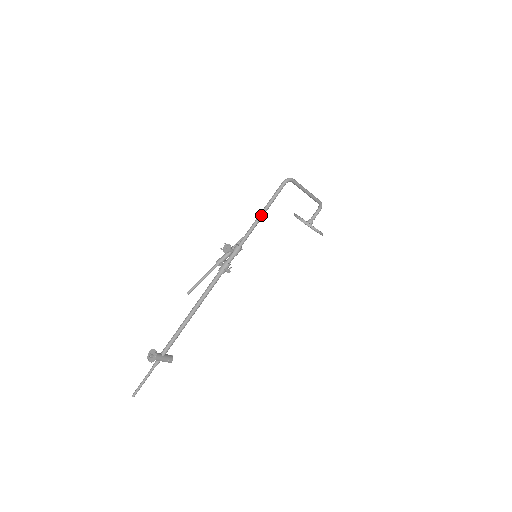
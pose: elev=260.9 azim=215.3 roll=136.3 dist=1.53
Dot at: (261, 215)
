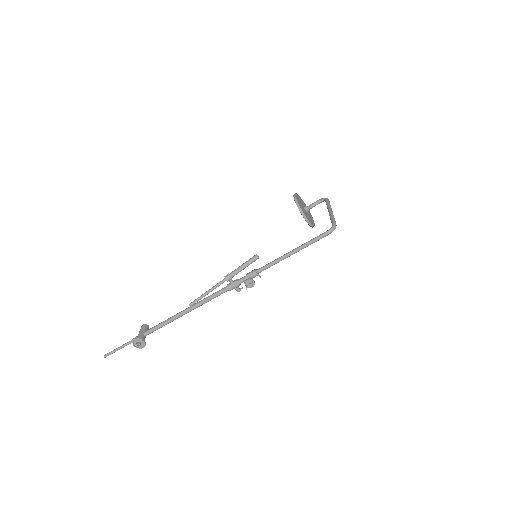
Dot at: occluded
